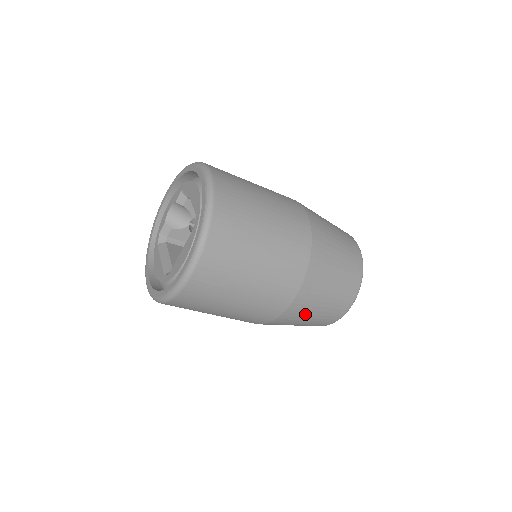
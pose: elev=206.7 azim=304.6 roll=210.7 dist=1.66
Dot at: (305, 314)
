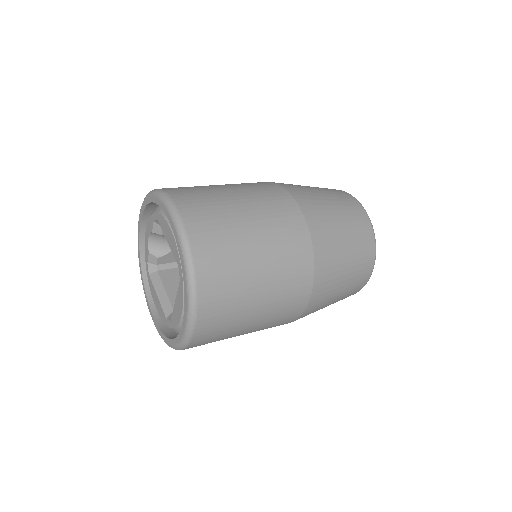
Dot at: (322, 306)
